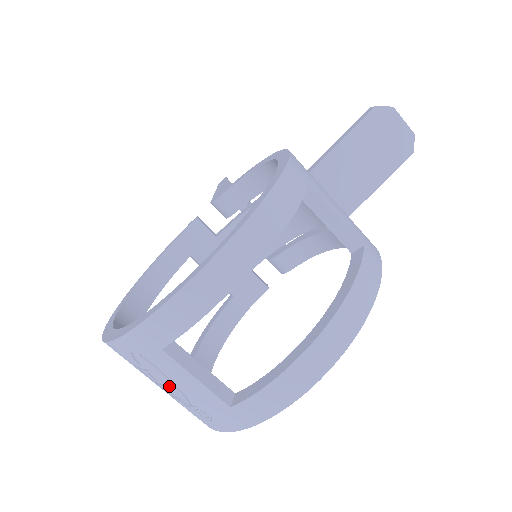
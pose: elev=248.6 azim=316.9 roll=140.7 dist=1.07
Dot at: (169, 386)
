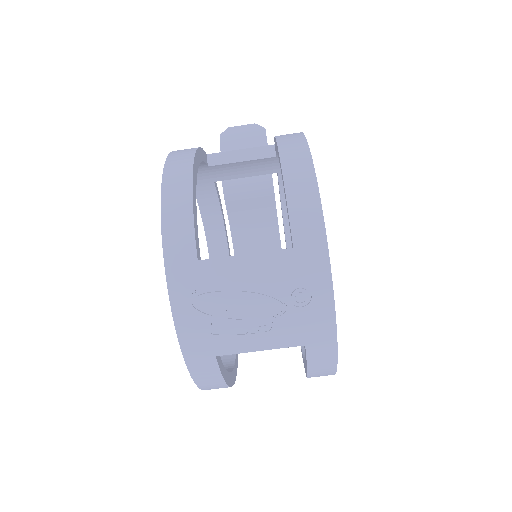
Dot at: (248, 303)
